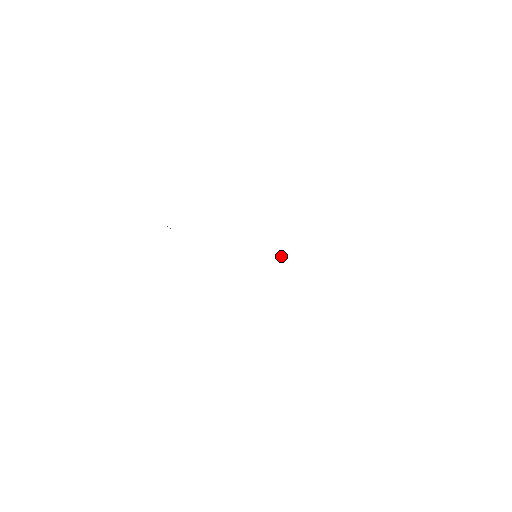
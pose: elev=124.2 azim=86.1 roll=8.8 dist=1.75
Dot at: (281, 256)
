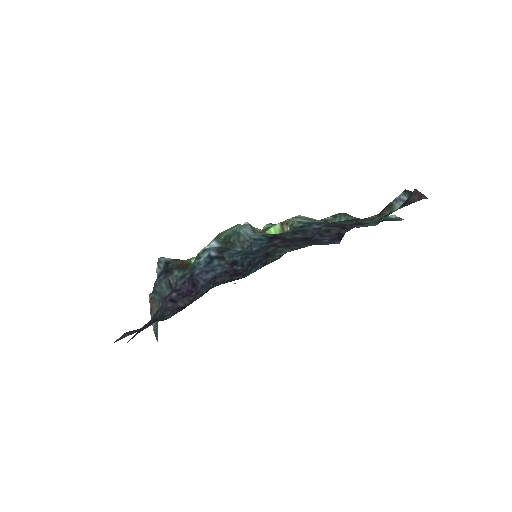
Dot at: occluded
